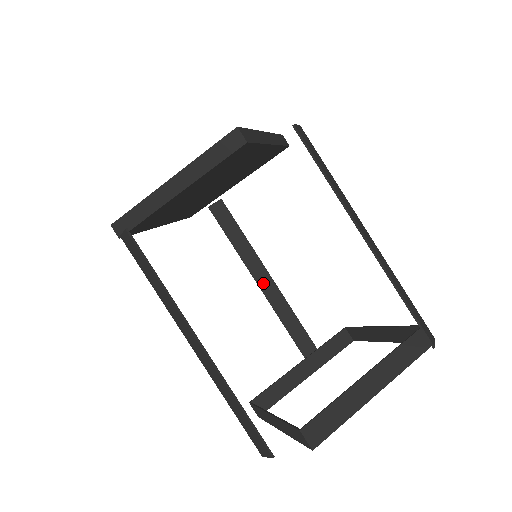
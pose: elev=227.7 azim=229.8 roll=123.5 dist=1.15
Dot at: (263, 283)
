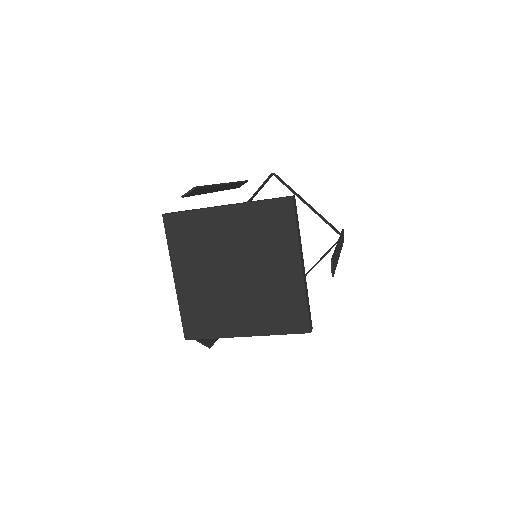
Dot at: (219, 189)
